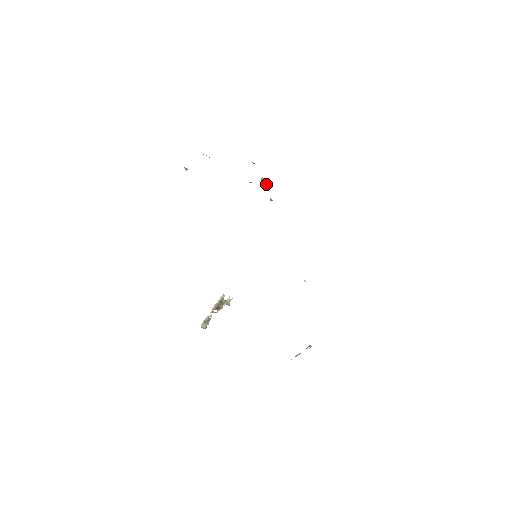
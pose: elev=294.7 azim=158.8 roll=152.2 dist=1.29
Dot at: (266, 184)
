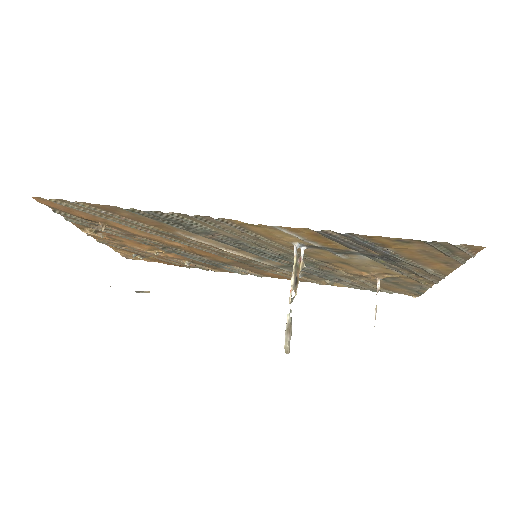
Dot at: (148, 291)
